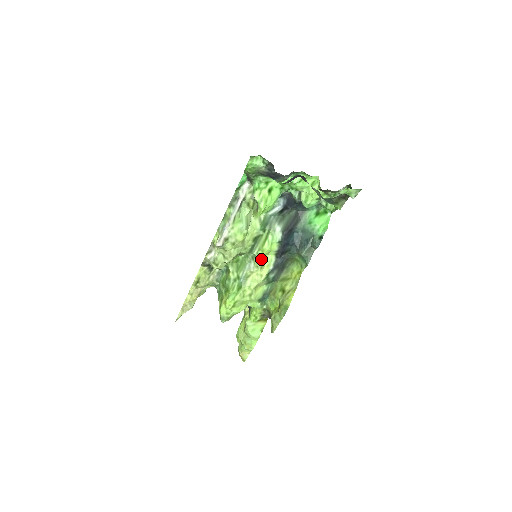
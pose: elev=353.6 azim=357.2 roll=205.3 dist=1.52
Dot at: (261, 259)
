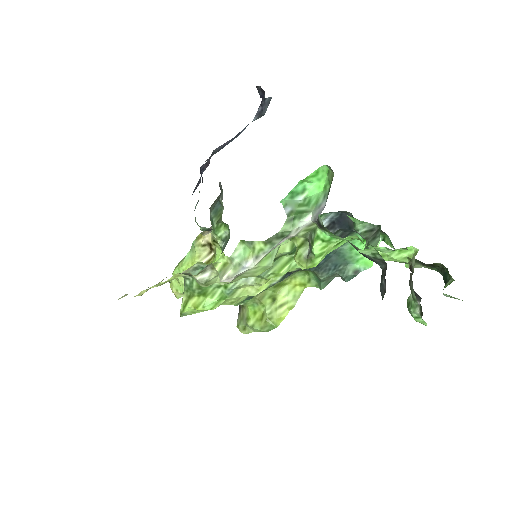
Dot at: (268, 278)
